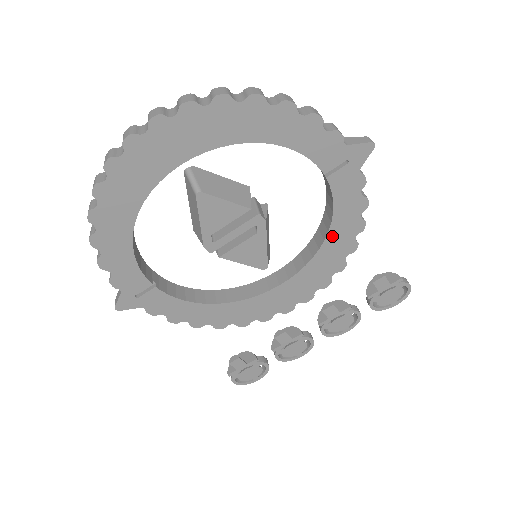
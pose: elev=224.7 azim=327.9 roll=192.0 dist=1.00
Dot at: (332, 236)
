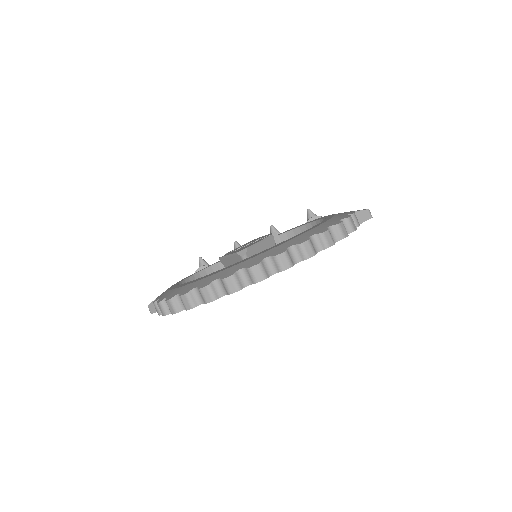
Dot at: occluded
